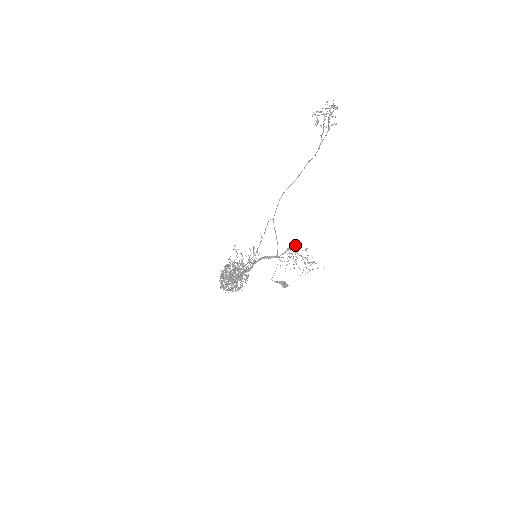
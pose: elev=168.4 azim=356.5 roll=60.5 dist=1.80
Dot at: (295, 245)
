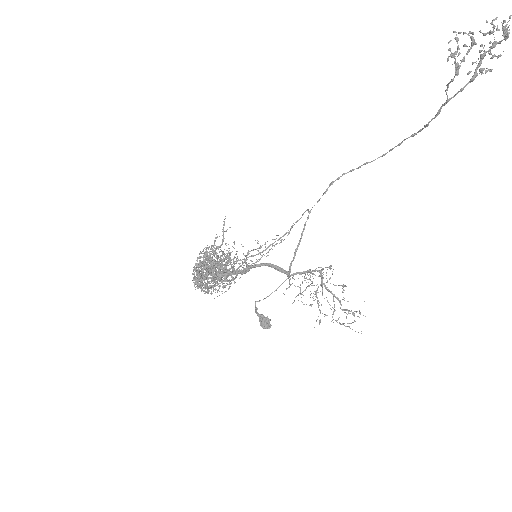
Dot at: (322, 269)
